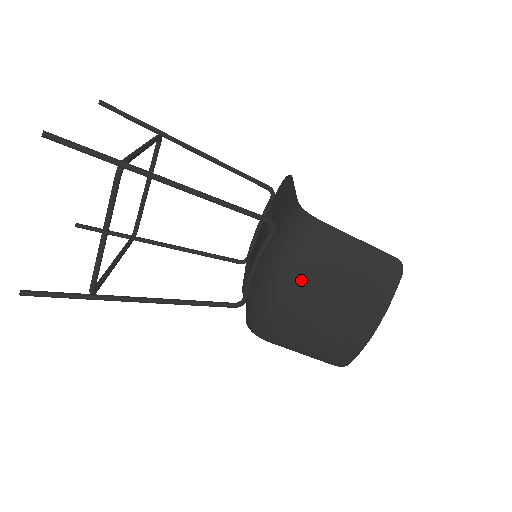
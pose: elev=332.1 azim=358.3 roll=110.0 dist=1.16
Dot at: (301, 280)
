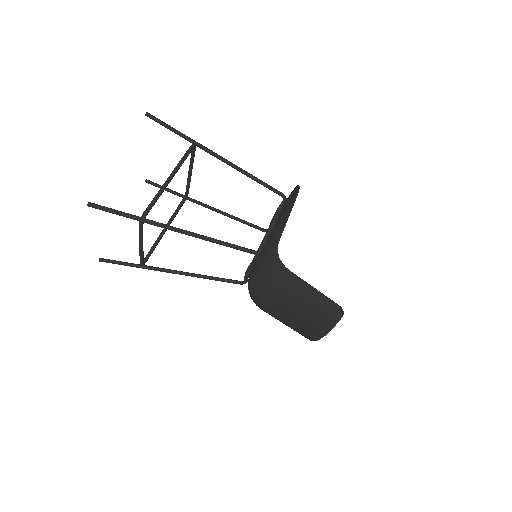
Dot at: (272, 297)
